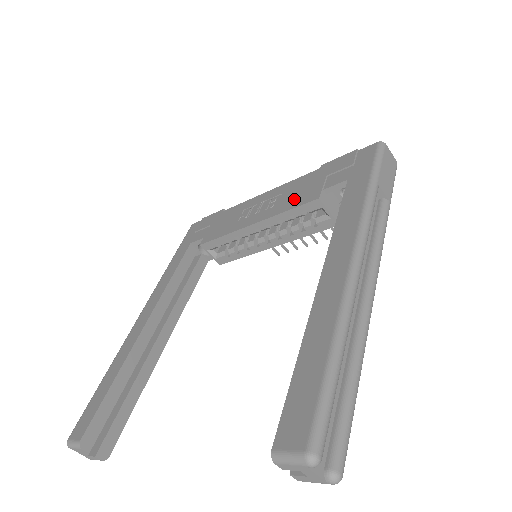
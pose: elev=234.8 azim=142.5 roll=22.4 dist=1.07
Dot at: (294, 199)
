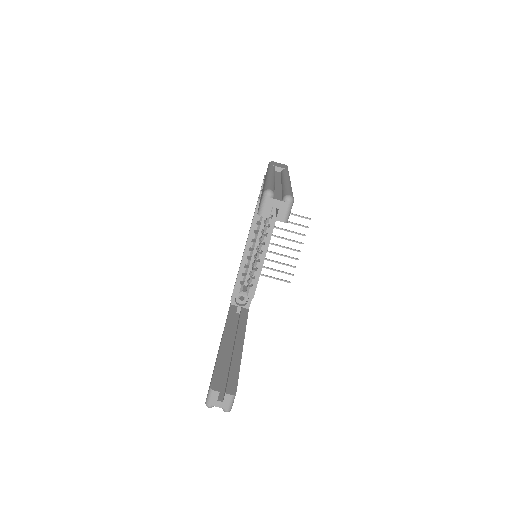
Dot at: (253, 216)
